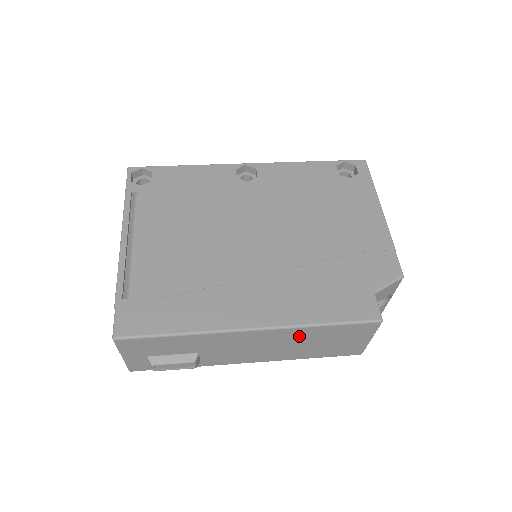
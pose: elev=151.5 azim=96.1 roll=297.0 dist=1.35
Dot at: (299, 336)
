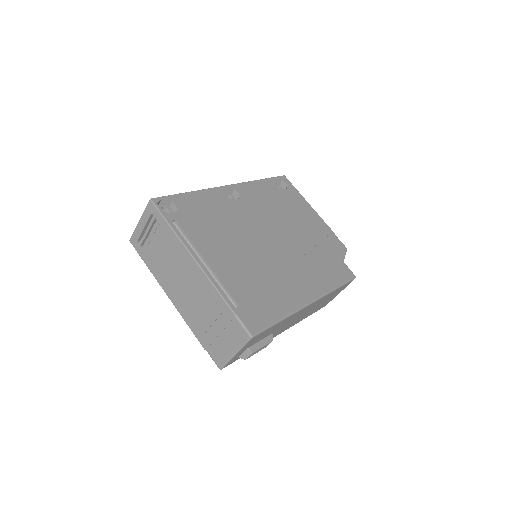
Dot at: (322, 300)
